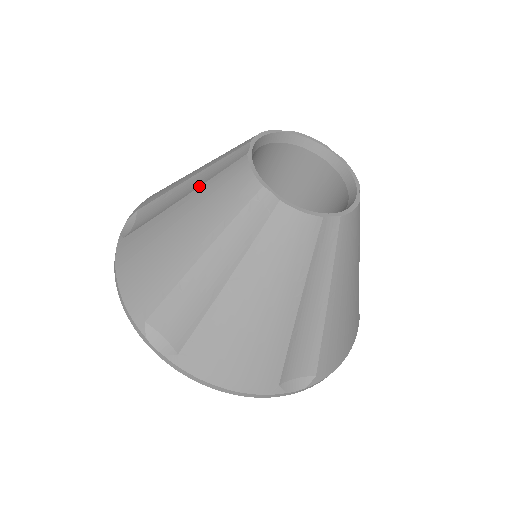
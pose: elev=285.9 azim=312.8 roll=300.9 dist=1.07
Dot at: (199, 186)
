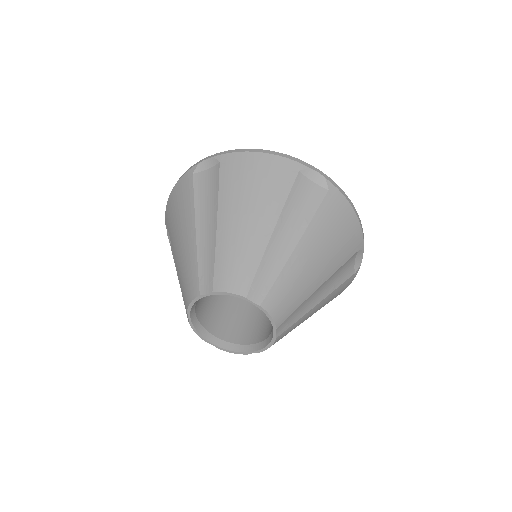
Dot at: occluded
